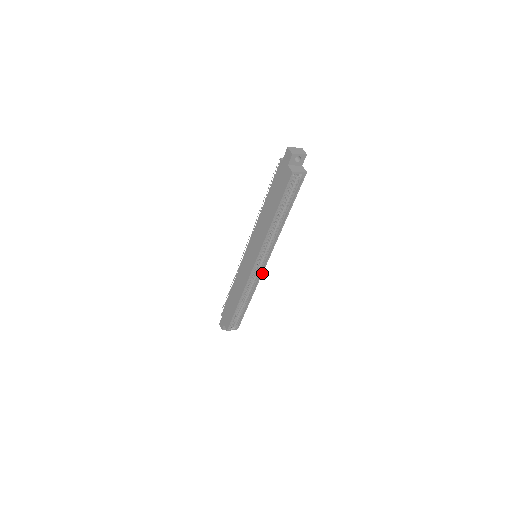
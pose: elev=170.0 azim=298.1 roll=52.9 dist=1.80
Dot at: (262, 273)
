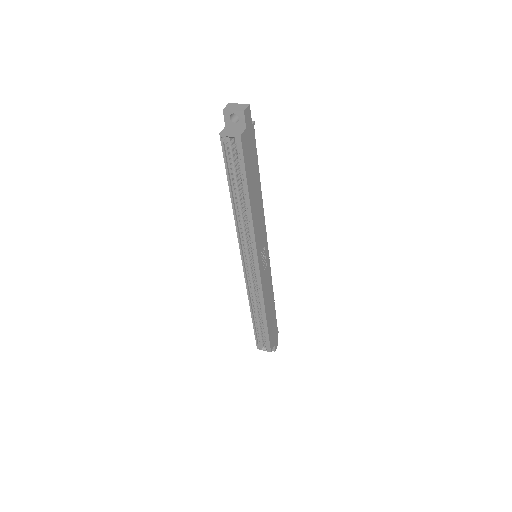
Dot at: (261, 280)
